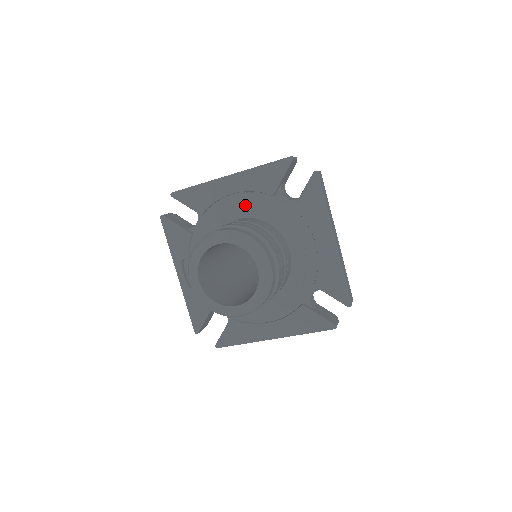
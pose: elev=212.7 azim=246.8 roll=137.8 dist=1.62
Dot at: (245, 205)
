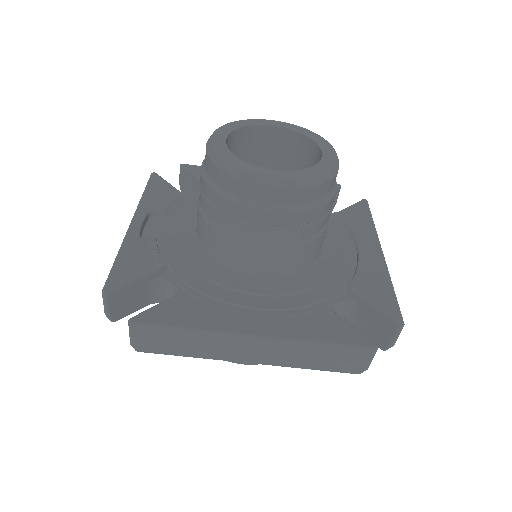
Dot at: occluded
